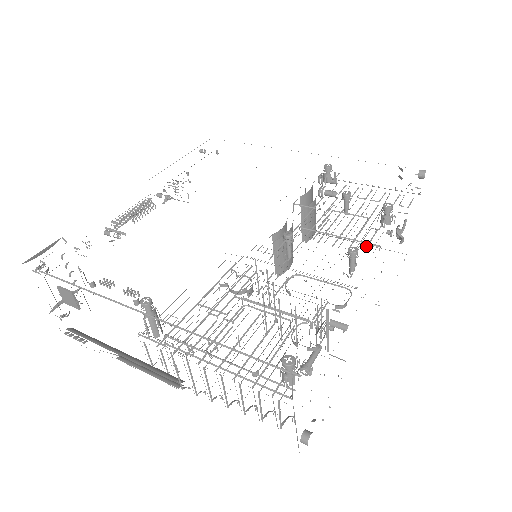
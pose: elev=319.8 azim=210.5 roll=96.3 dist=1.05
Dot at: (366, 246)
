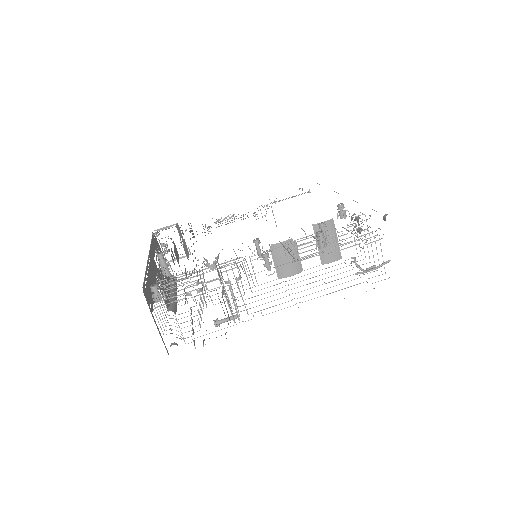
Dot at: (300, 260)
